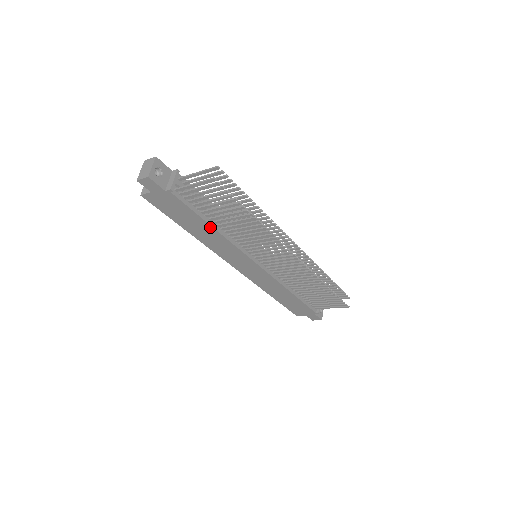
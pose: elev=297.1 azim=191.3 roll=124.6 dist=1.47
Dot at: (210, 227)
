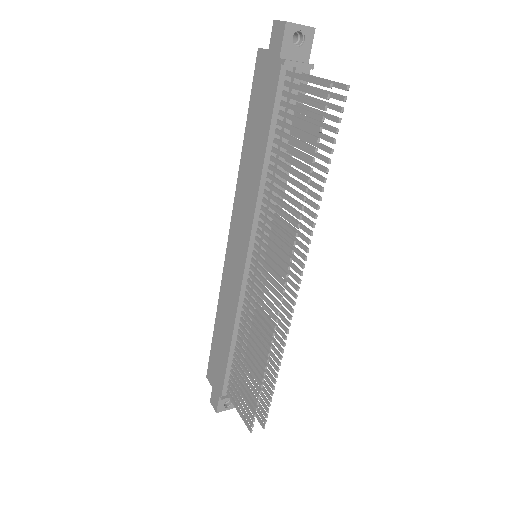
Dot at: (263, 156)
